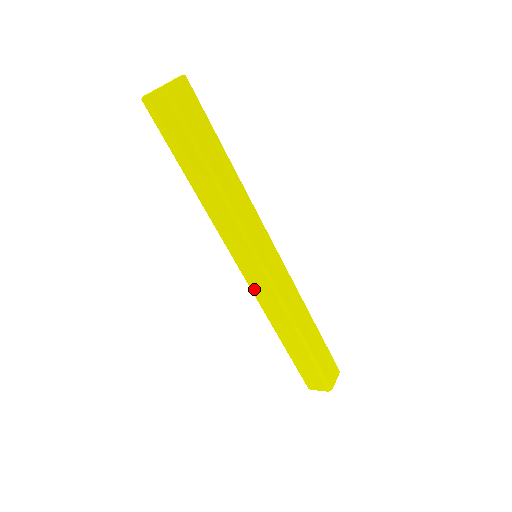
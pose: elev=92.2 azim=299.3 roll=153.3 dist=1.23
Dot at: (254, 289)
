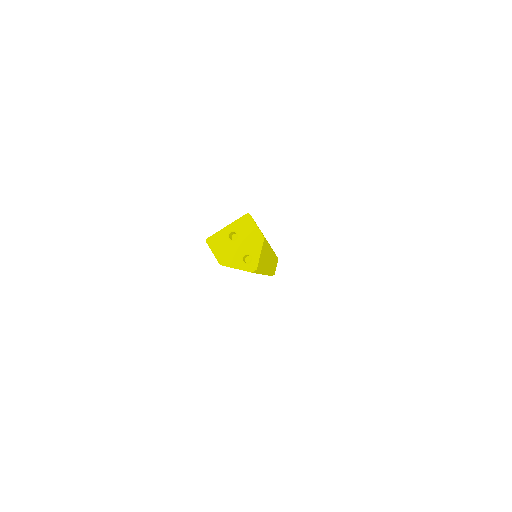
Dot at: occluded
